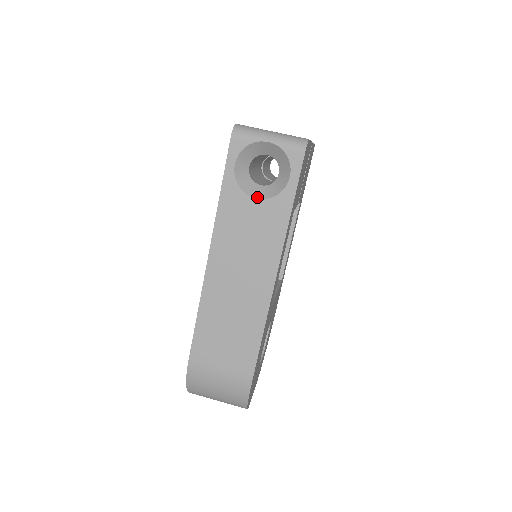
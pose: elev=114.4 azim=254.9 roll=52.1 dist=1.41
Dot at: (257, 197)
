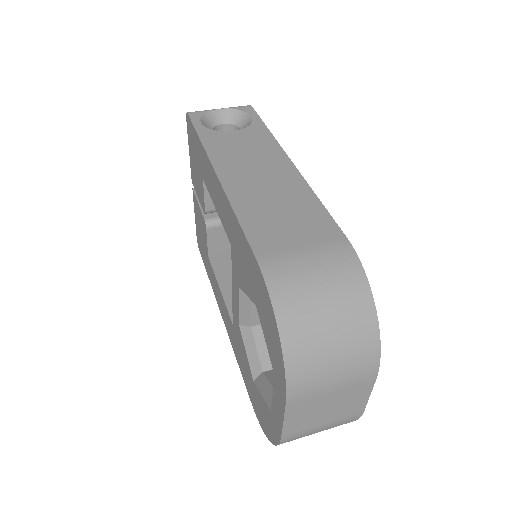
Dot at: (233, 131)
